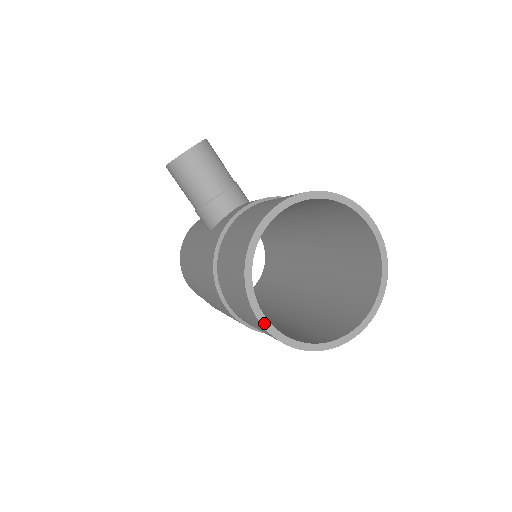
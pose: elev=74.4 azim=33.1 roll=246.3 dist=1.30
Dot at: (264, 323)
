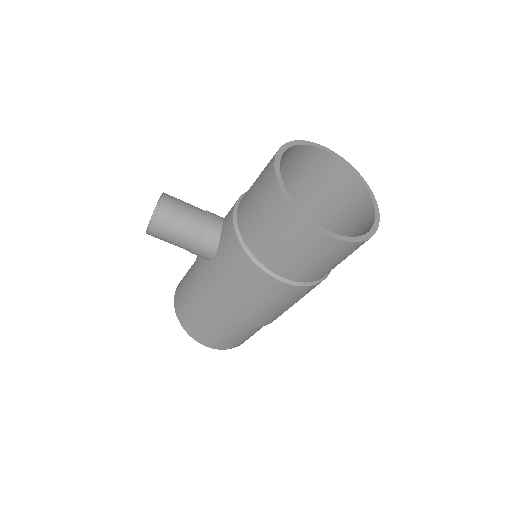
Dot at: (332, 235)
